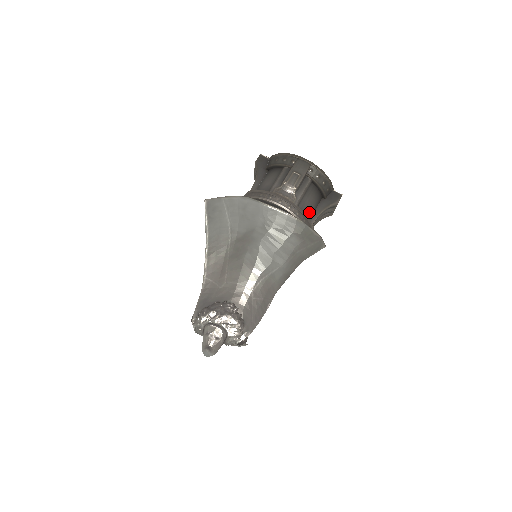
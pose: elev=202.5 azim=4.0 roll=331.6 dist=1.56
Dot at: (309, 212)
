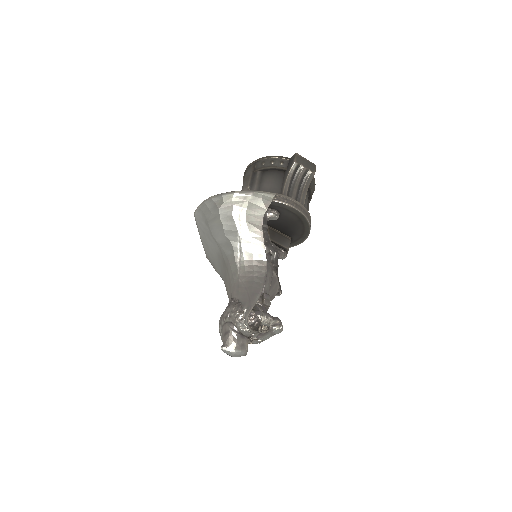
Dot at: (273, 190)
